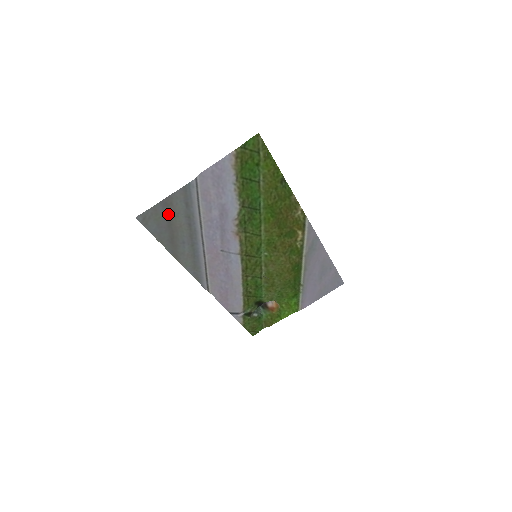
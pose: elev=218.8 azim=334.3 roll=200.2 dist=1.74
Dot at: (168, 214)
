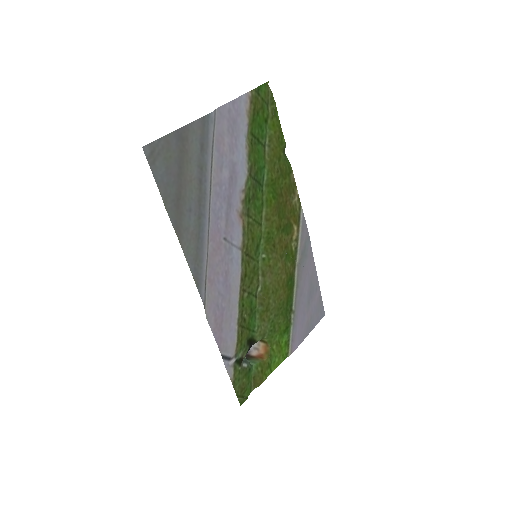
Dot at: (180, 155)
